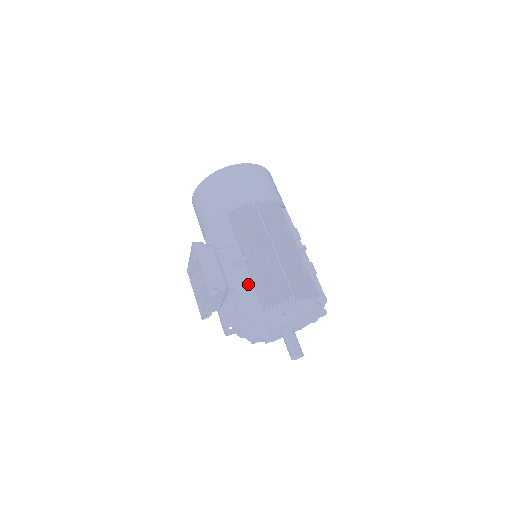
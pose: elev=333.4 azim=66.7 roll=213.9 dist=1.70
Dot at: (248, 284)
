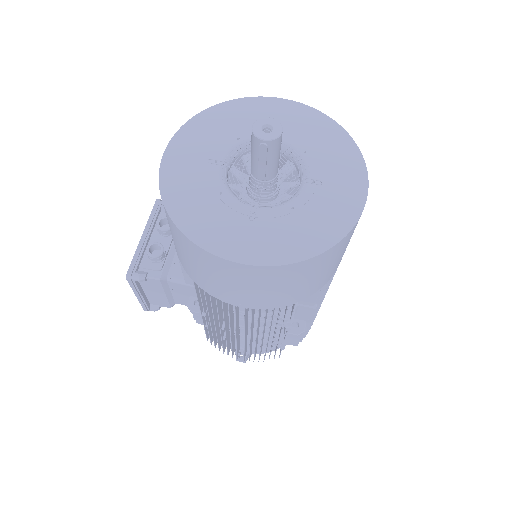
Dot at: occluded
